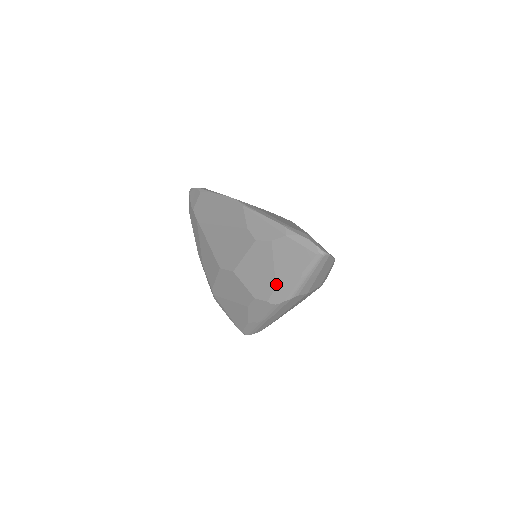
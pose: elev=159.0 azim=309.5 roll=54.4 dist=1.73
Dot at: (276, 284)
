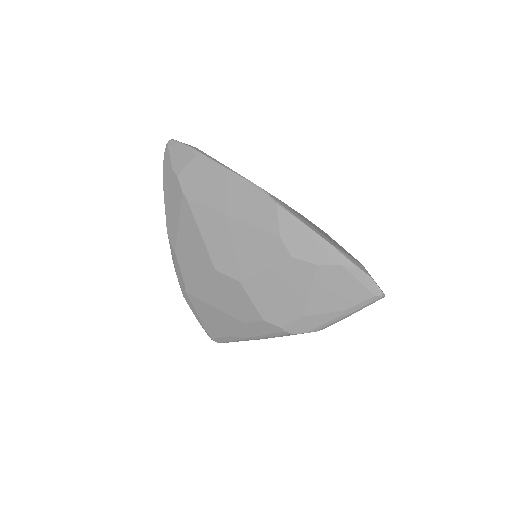
Dot at: (304, 314)
